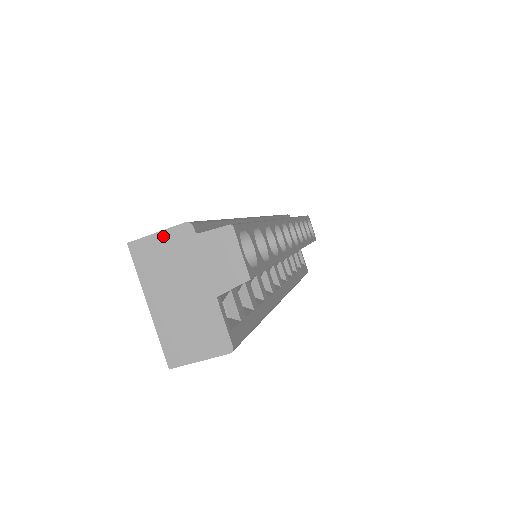
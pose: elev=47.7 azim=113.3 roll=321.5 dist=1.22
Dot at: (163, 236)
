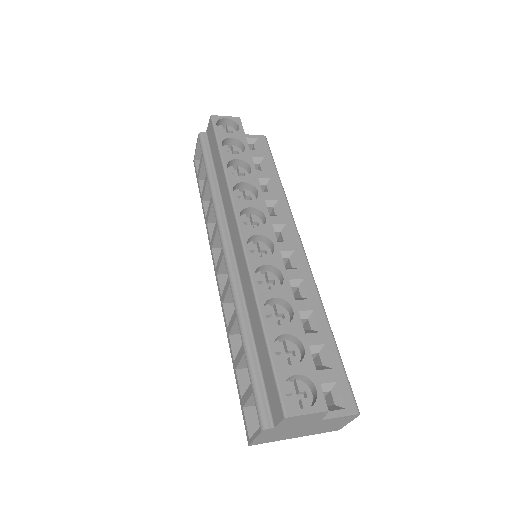
Dot at: (260, 437)
